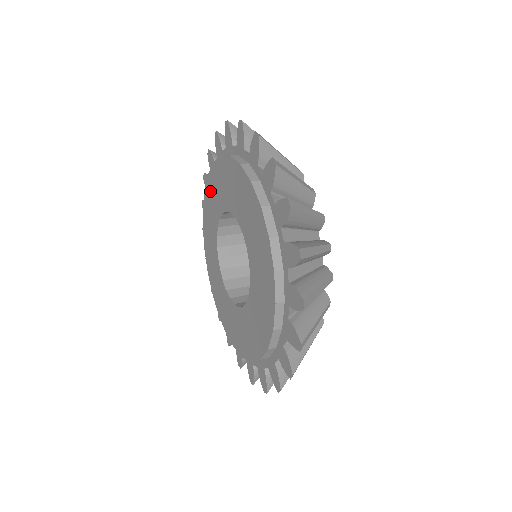
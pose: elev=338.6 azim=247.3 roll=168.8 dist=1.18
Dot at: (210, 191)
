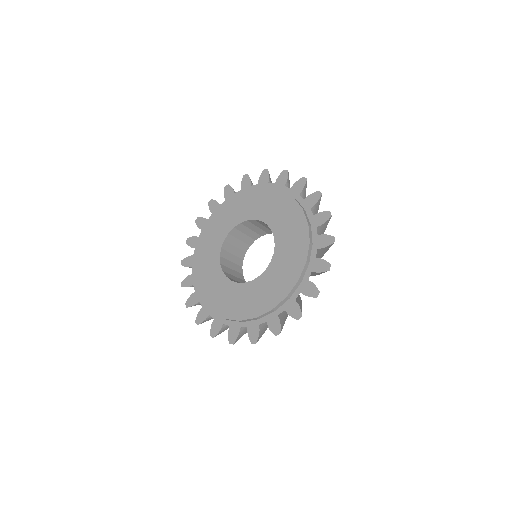
Dot at: (200, 261)
